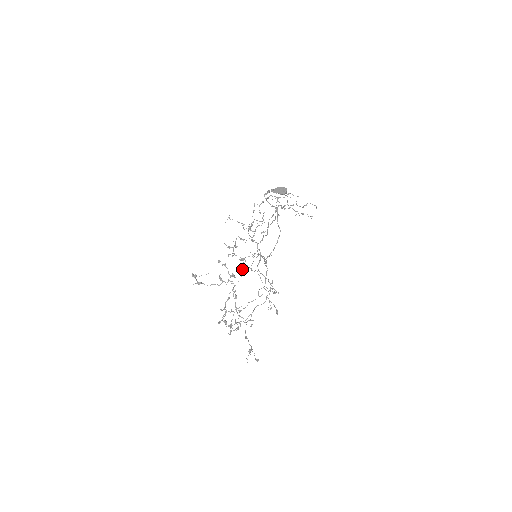
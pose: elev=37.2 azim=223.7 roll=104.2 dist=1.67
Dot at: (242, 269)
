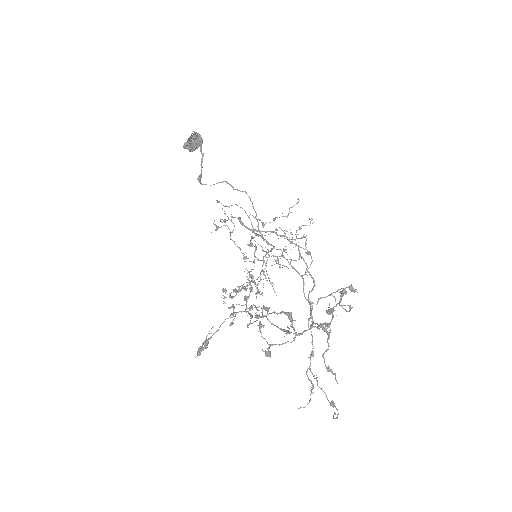
Dot at: occluded
